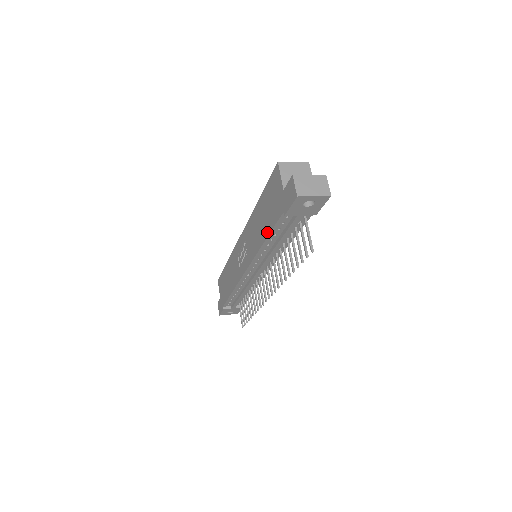
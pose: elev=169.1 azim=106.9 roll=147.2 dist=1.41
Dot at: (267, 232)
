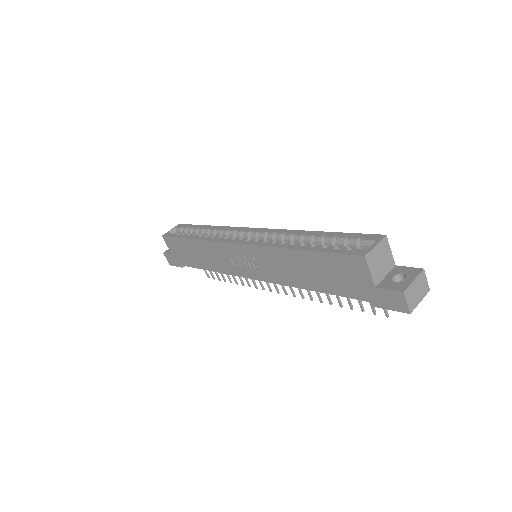
Dot at: (321, 290)
